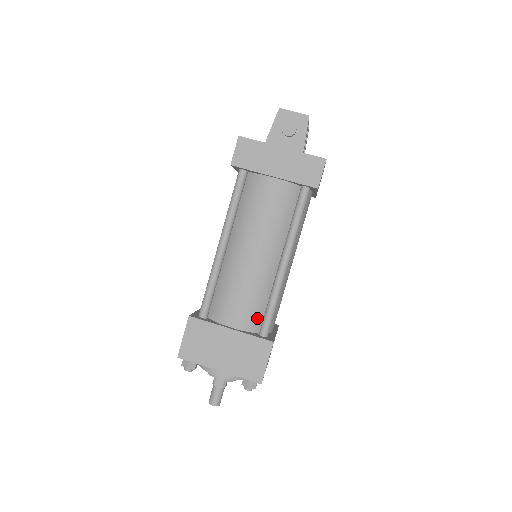
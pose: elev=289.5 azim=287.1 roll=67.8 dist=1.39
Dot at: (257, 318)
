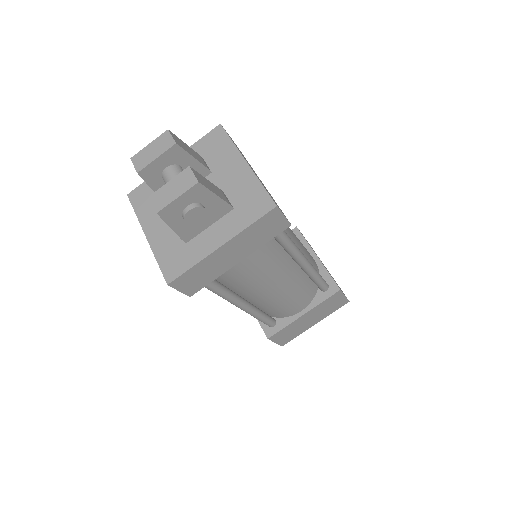
Dot at: (311, 289)
